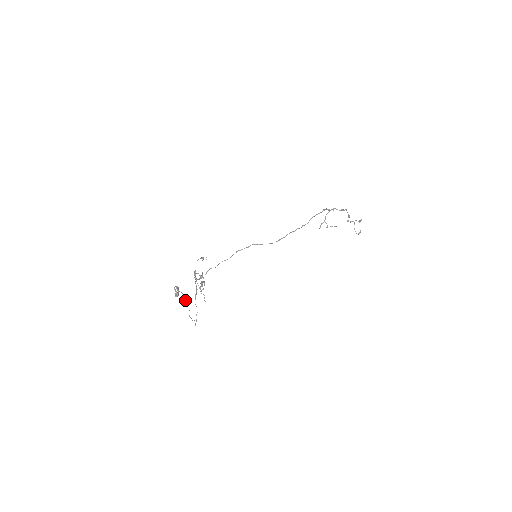
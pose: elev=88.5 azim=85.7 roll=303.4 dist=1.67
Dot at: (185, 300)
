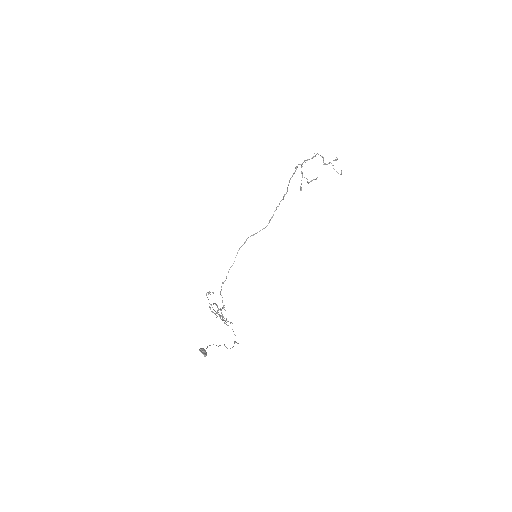
Dot at: occluded
